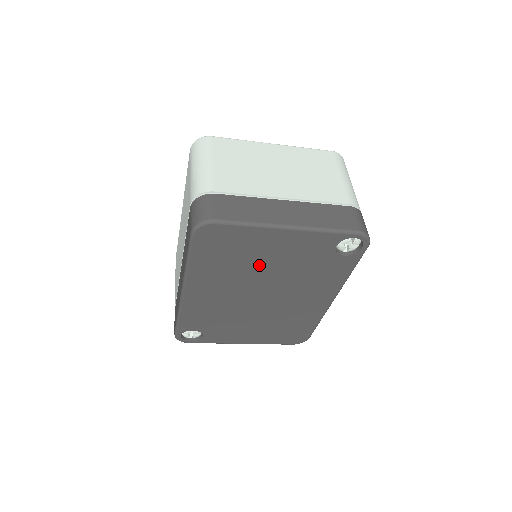
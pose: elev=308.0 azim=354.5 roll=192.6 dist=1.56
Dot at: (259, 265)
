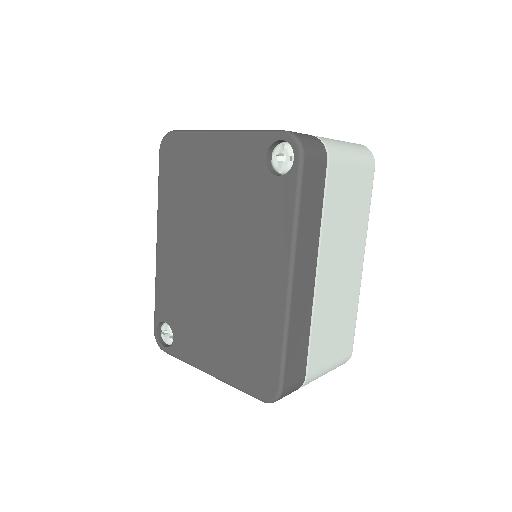
Dot at: (205, 196)
